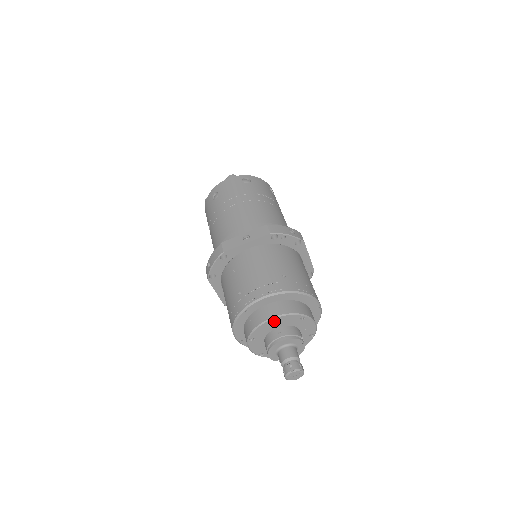
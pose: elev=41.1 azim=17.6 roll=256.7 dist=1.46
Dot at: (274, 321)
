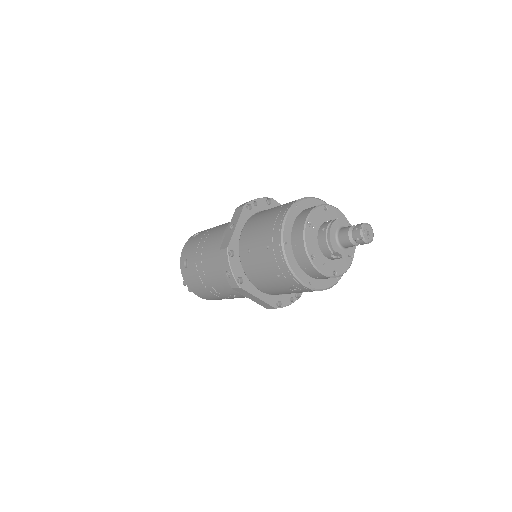
Dot at: (310, 224)
